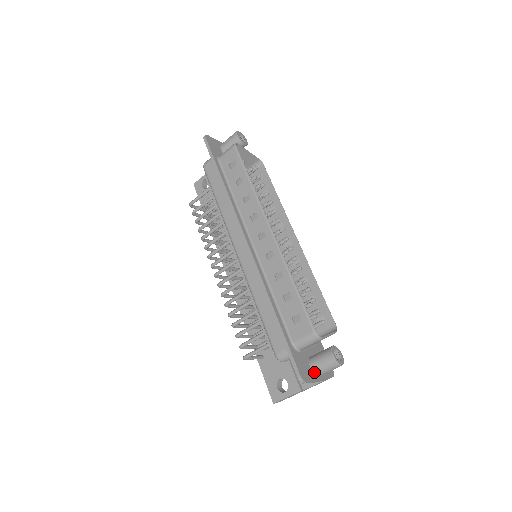
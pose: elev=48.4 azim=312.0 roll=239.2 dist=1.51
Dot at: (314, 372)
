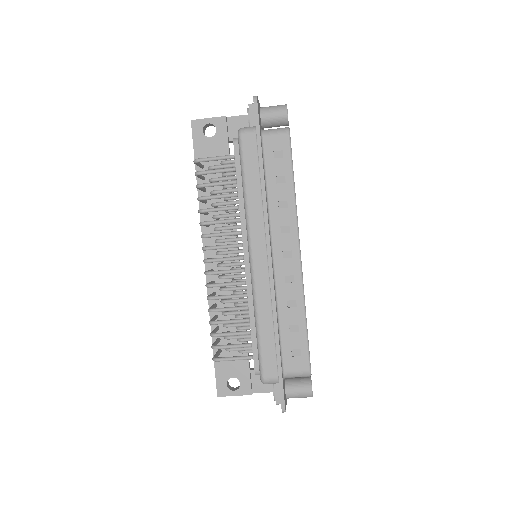
Dot at: (287, 397)
